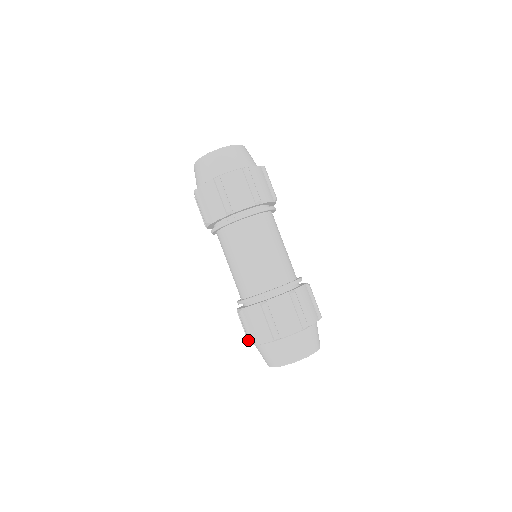
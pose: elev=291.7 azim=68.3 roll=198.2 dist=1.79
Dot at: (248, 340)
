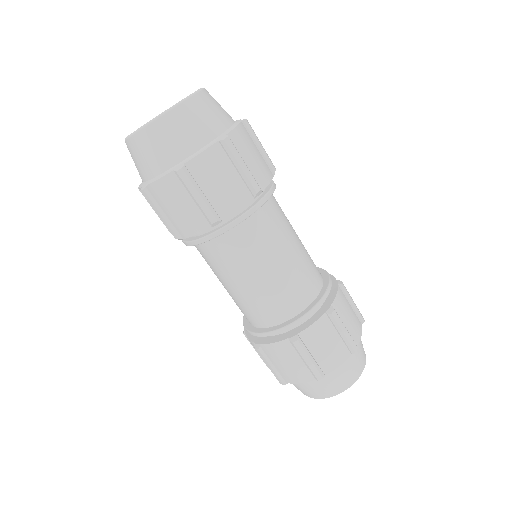
Dot at: occluded
